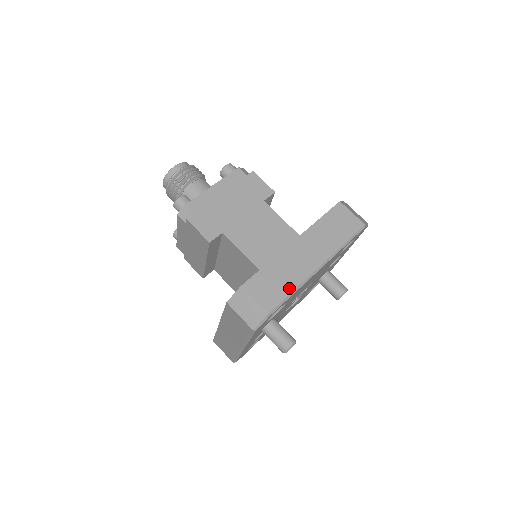
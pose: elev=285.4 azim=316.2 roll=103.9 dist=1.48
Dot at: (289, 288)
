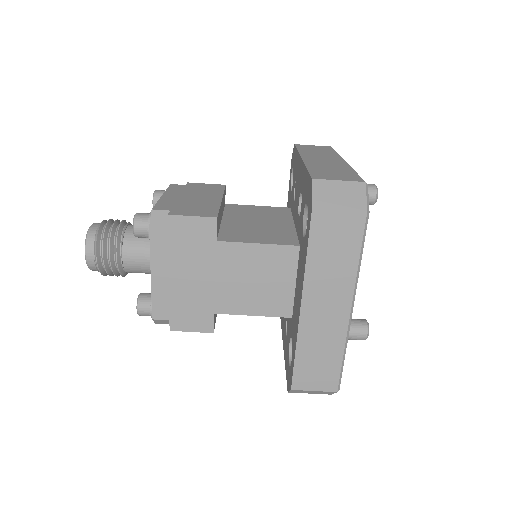
Dot at: (337, 357)
